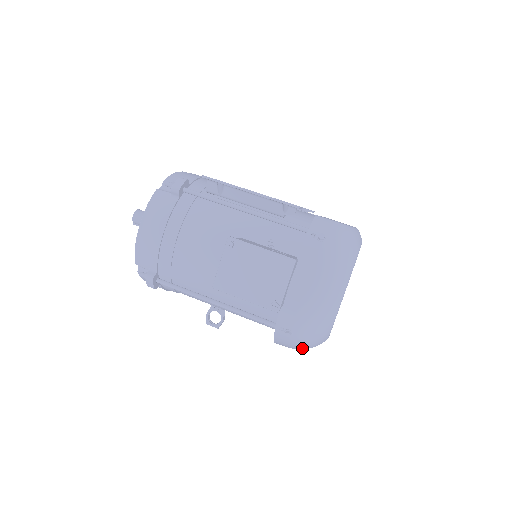
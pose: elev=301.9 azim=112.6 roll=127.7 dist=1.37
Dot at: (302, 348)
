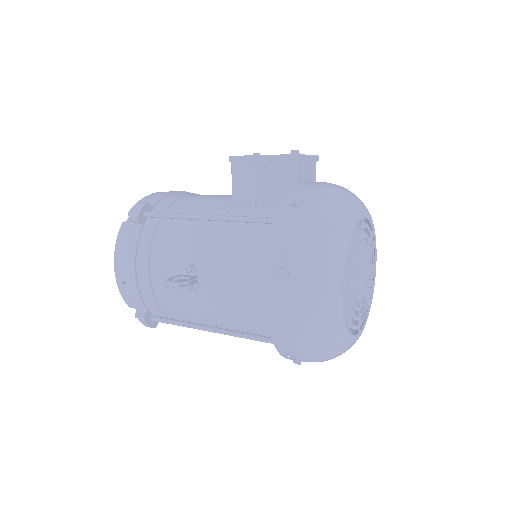
Dot at: (308, 251)
